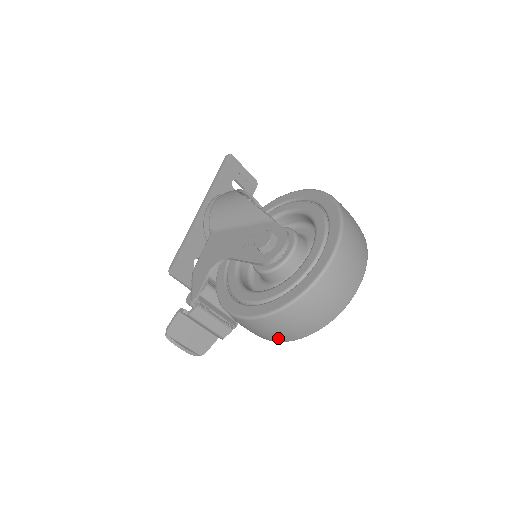
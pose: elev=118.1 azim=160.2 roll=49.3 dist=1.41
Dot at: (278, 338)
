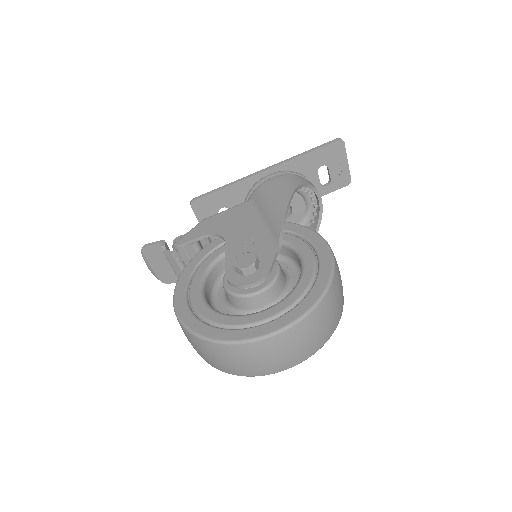
Dot at: occluded
